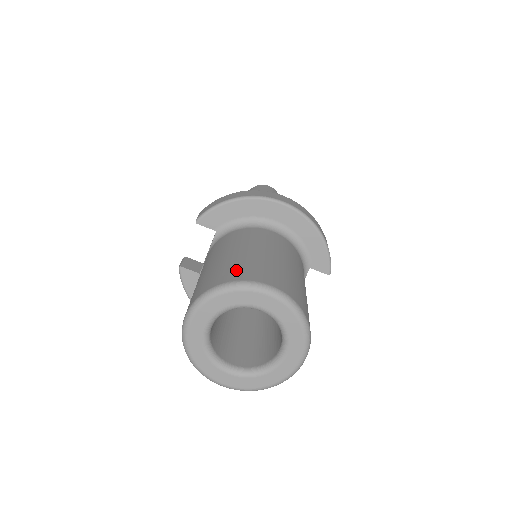
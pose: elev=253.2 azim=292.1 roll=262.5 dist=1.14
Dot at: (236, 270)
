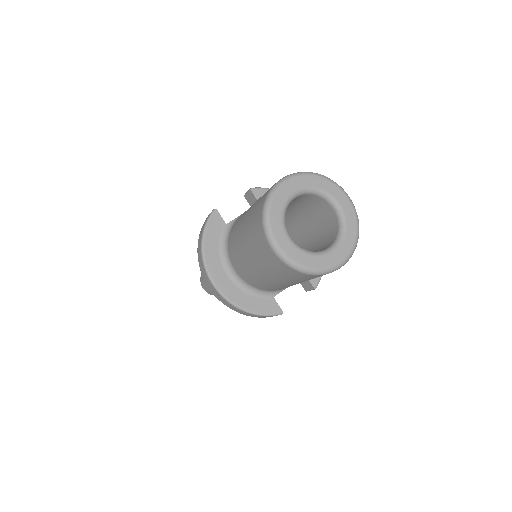
Dot at: occluded
